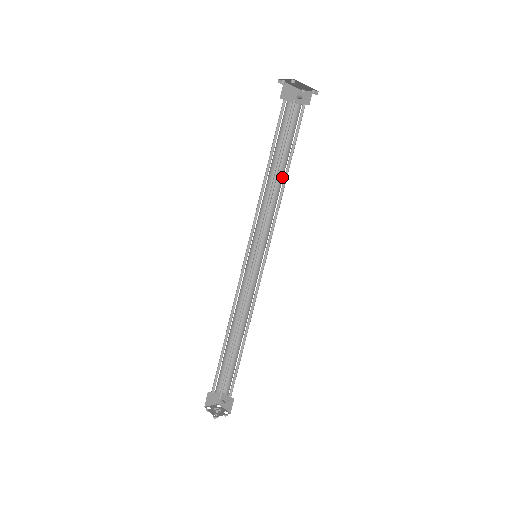
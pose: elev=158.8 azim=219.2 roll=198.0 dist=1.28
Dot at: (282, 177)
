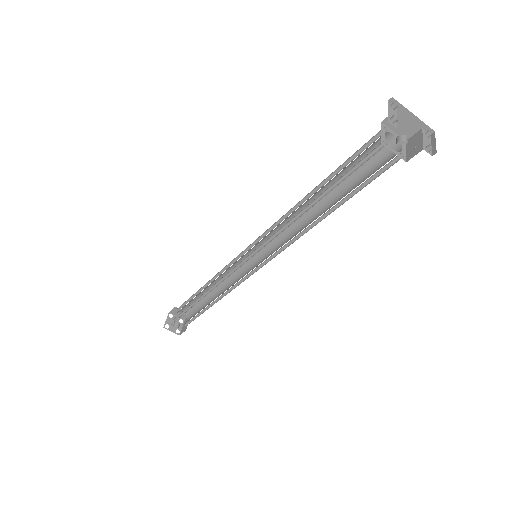
Dot at: (325, 211)
